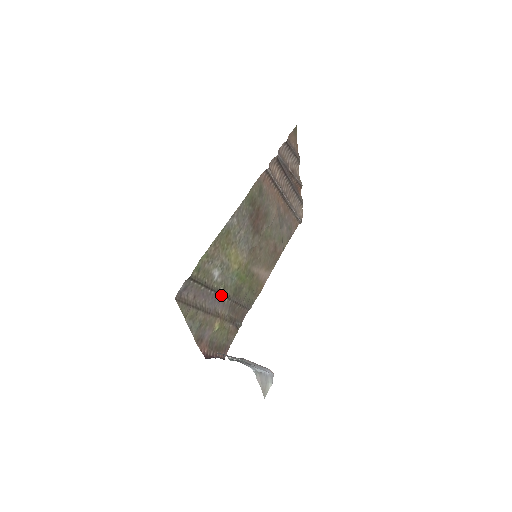
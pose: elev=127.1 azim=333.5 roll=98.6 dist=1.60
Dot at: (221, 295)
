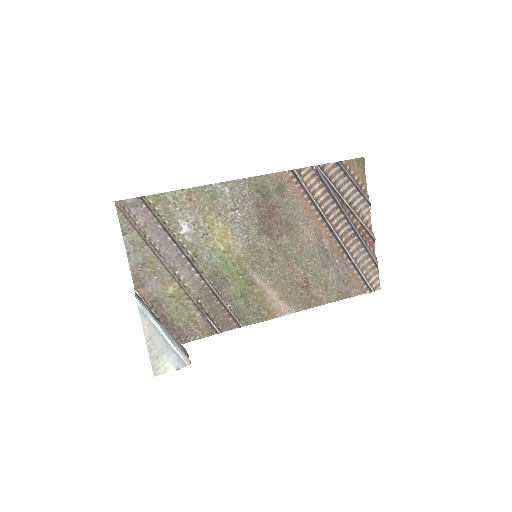
Dot at: (188, 260)
